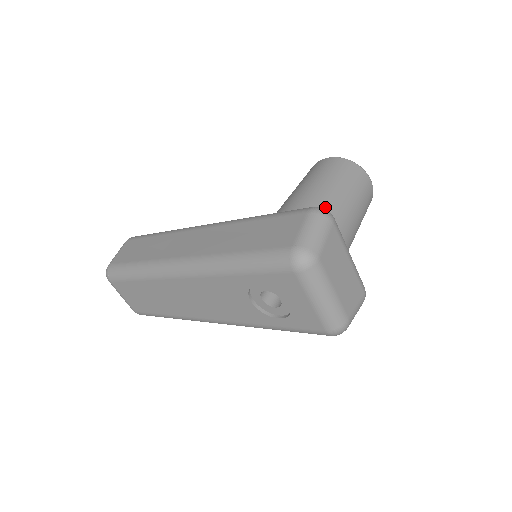
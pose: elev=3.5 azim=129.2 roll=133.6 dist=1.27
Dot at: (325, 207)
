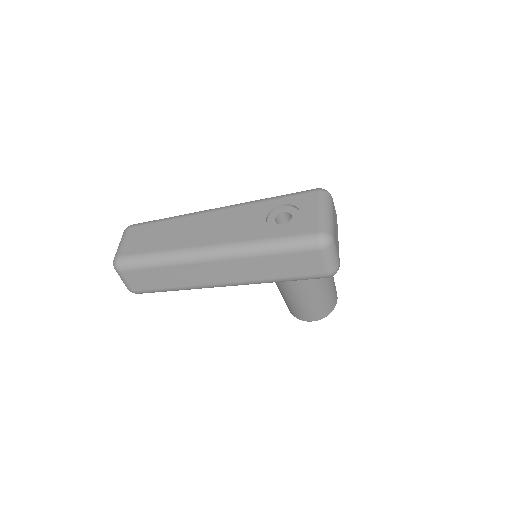
Dot at: occluded
